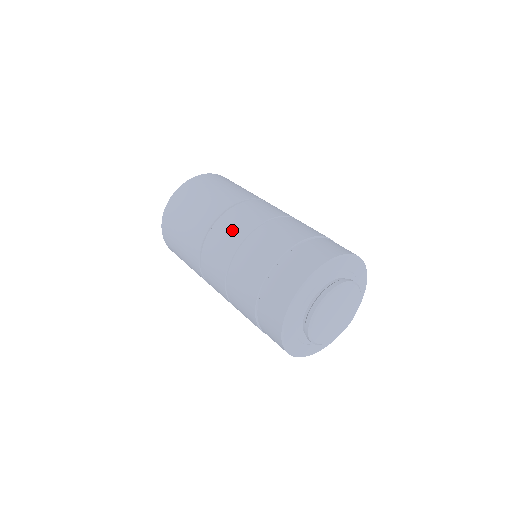
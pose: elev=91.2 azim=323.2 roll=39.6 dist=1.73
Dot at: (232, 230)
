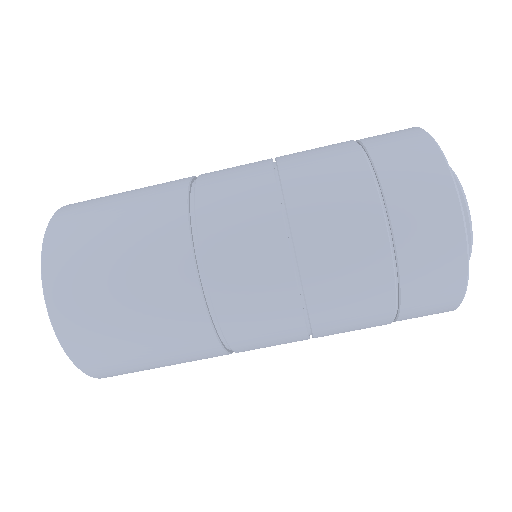
Dot at: (252, 259)
